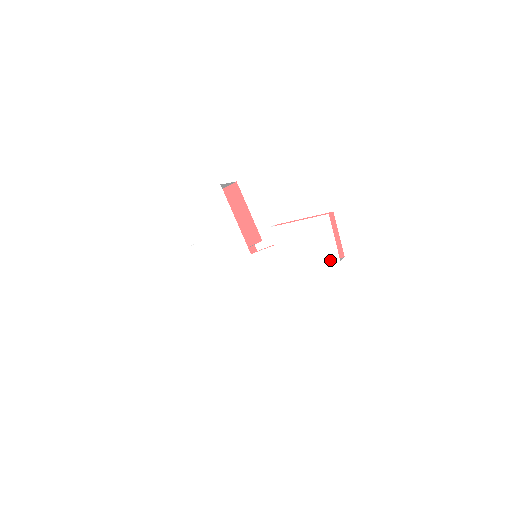
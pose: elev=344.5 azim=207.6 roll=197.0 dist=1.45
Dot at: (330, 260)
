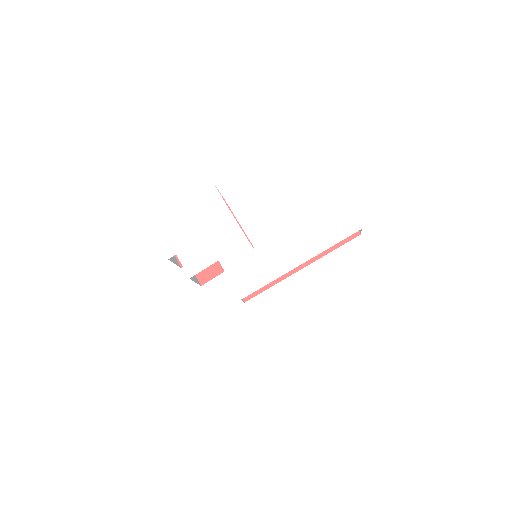
Dot at: (350, 231)
